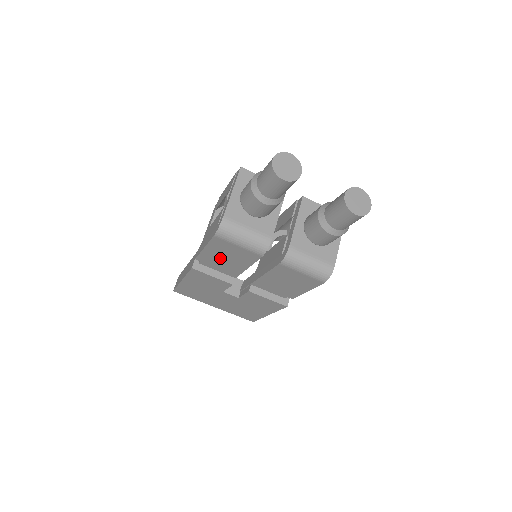
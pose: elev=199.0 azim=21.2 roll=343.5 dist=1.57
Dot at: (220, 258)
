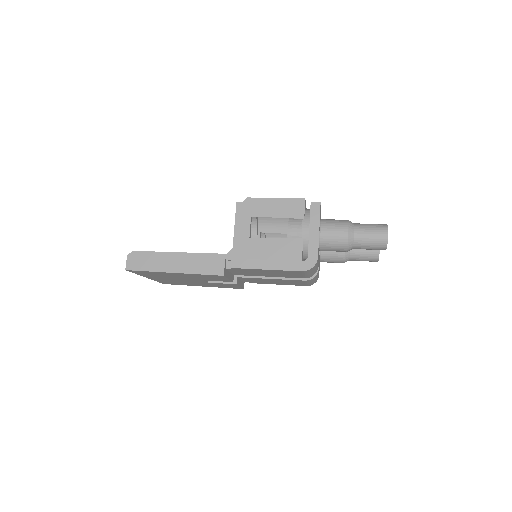
Dot at: (261, 272)
